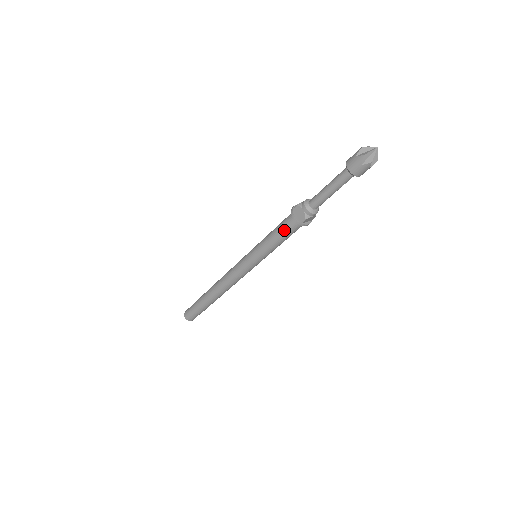
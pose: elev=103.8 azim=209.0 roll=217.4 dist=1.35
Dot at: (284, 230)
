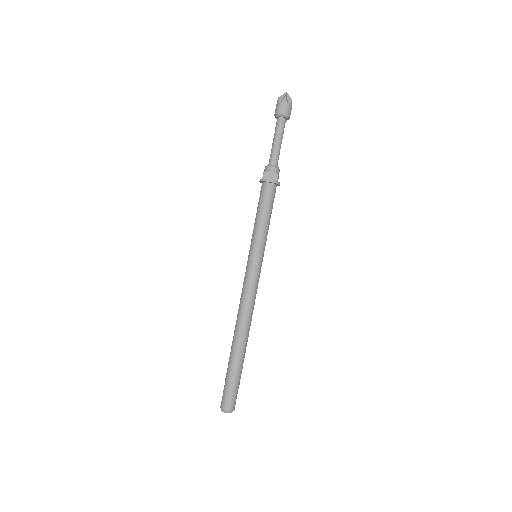
Dot at: (268, 201)
